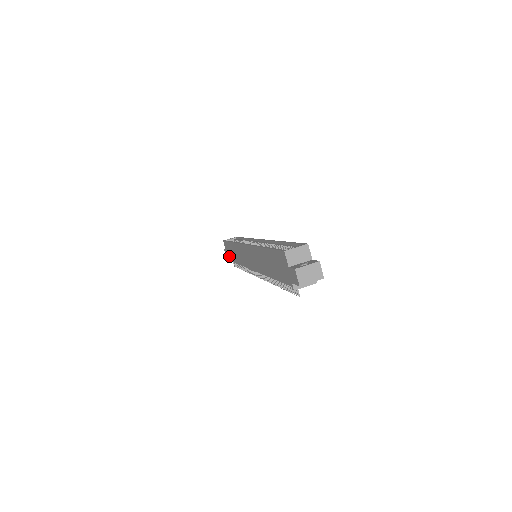
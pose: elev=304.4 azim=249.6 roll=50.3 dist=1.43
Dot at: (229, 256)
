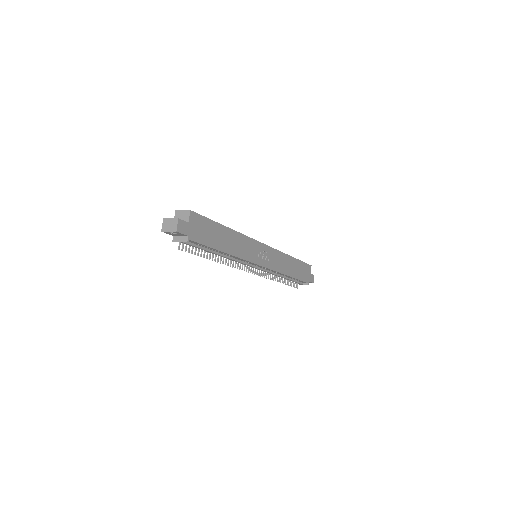
Dot at: occluded
